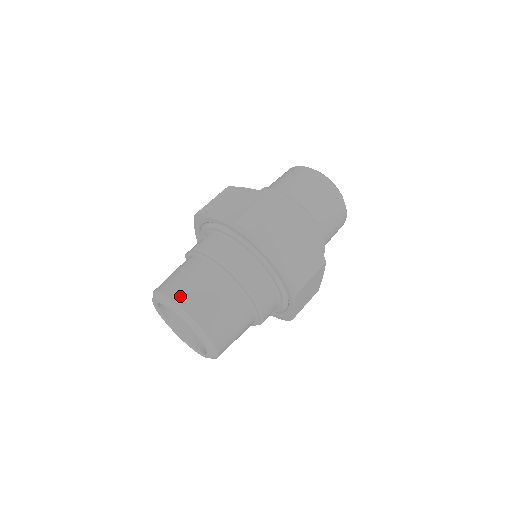
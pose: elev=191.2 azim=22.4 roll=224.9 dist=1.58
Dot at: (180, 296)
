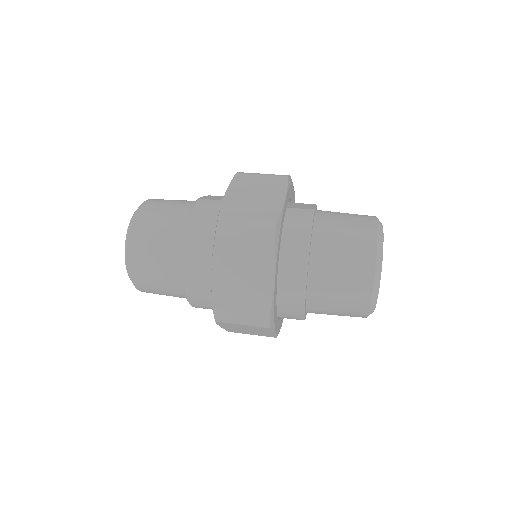
Dot at: (139, 224)
